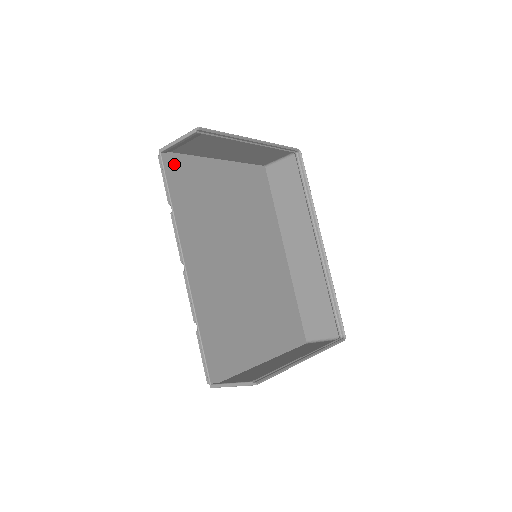
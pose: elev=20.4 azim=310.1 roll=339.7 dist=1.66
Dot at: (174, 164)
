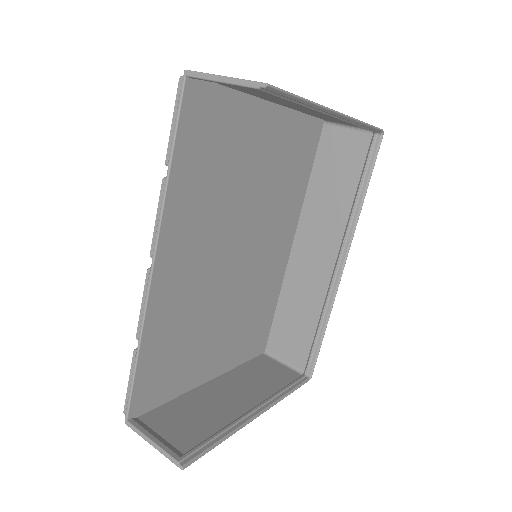
Dot at: (200, 101)
